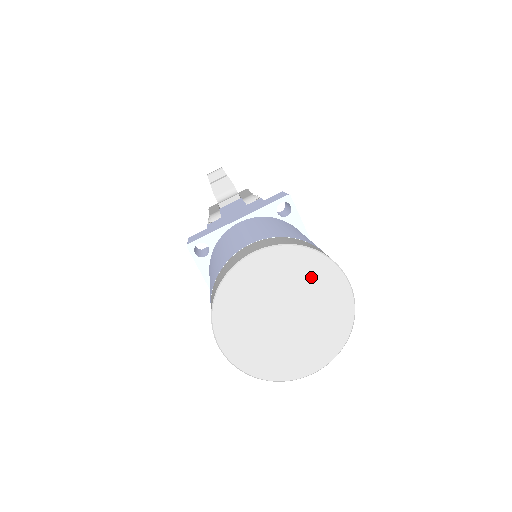
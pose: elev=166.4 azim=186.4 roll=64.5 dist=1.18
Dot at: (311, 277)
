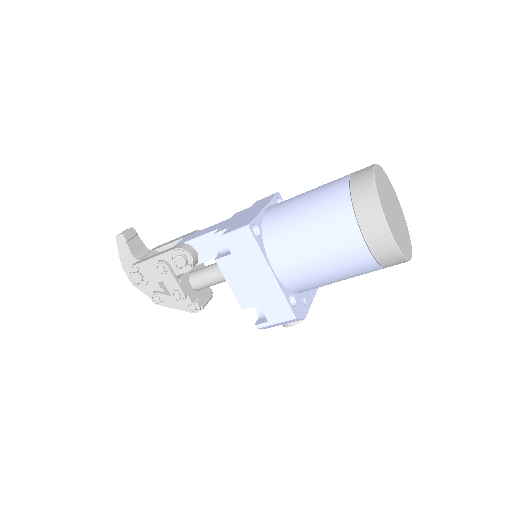
Dot at: (390, 188)
